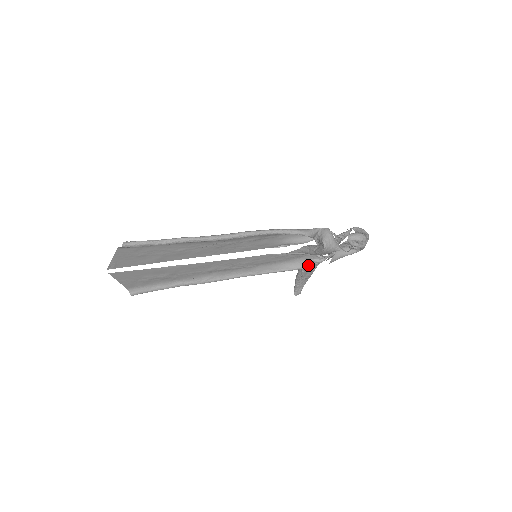
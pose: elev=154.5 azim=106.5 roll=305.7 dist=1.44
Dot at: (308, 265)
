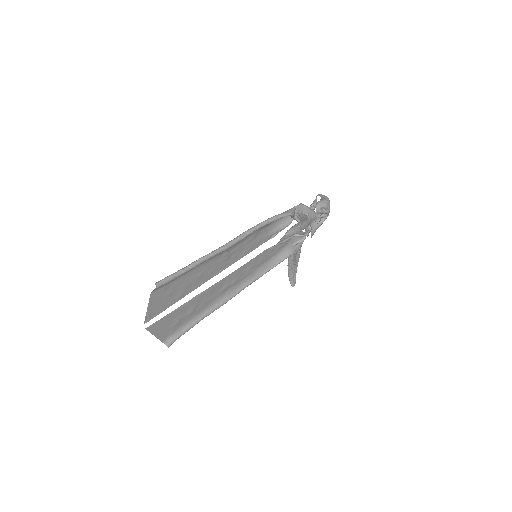
Dot at: (295, 249)
